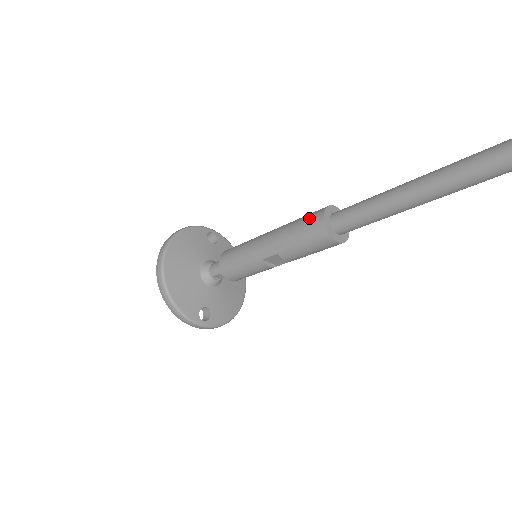
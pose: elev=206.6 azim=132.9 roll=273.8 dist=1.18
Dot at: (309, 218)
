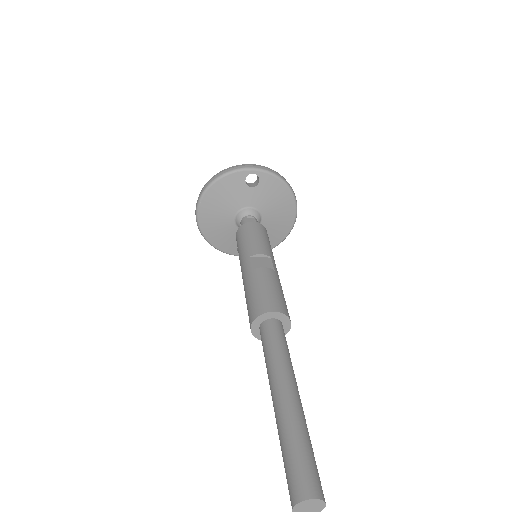
Dot at: (249, 308)
